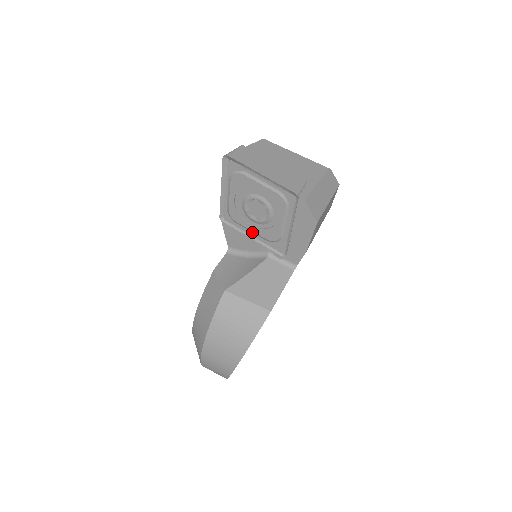
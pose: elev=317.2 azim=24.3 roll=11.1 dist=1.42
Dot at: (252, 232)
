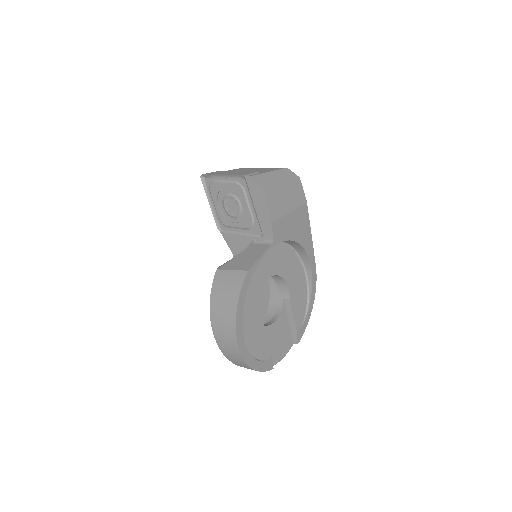
Dot at: (238, 229)
